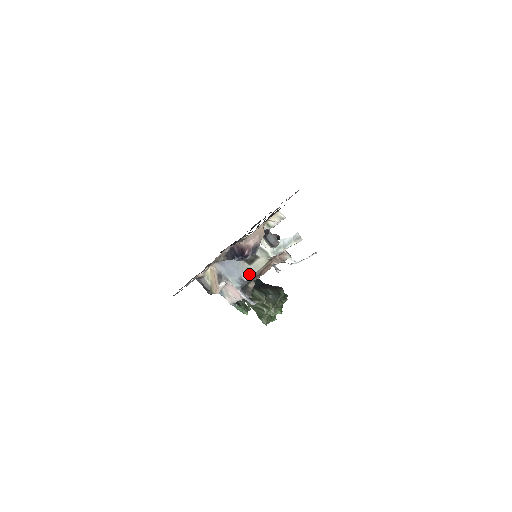
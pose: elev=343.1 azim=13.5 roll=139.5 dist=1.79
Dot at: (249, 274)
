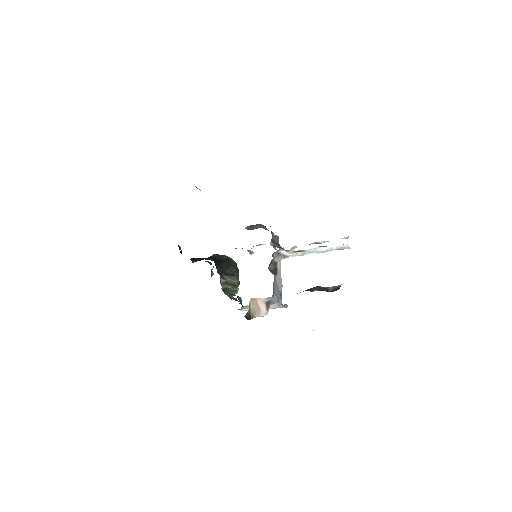
Dot at: (281, 285)
